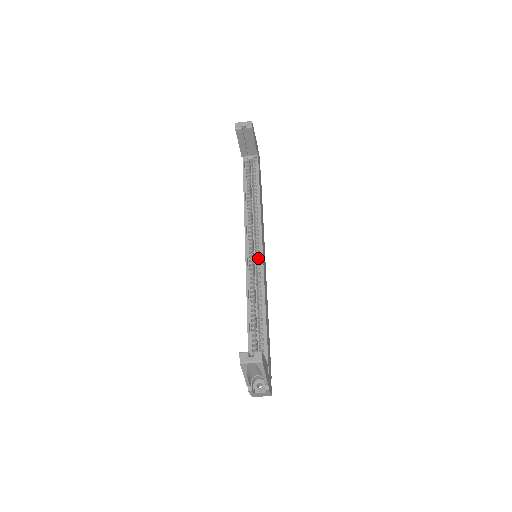
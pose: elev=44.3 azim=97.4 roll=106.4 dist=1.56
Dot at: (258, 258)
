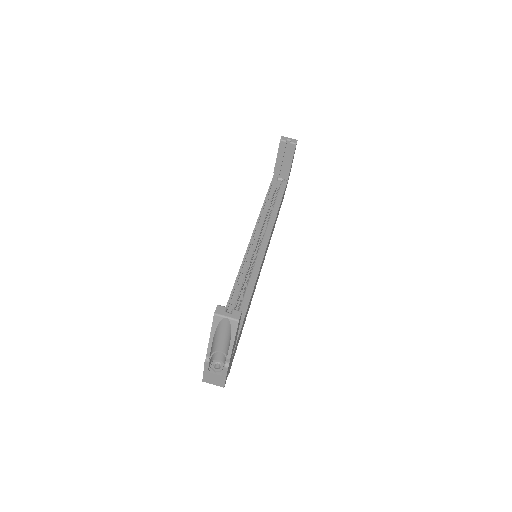
Dot at: (259, 255)
